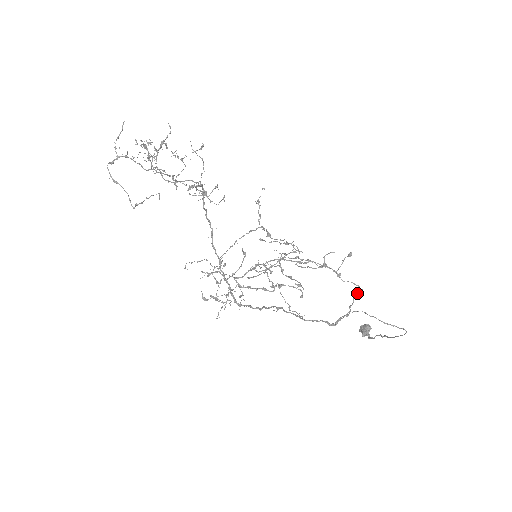
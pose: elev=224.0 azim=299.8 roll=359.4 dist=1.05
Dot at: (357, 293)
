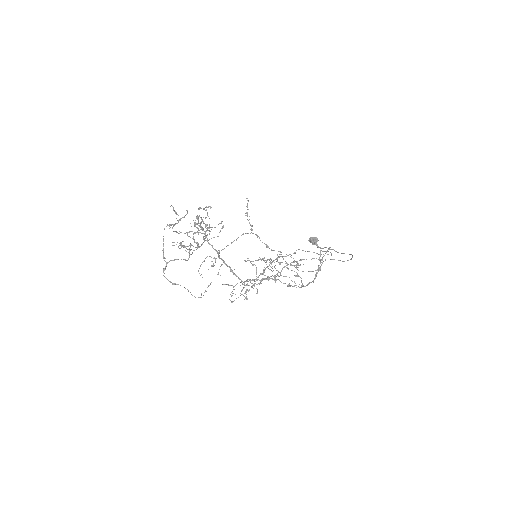
Dot at: (325, 251)
